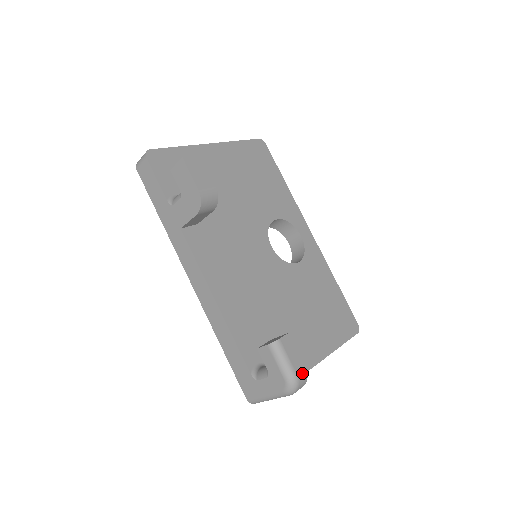
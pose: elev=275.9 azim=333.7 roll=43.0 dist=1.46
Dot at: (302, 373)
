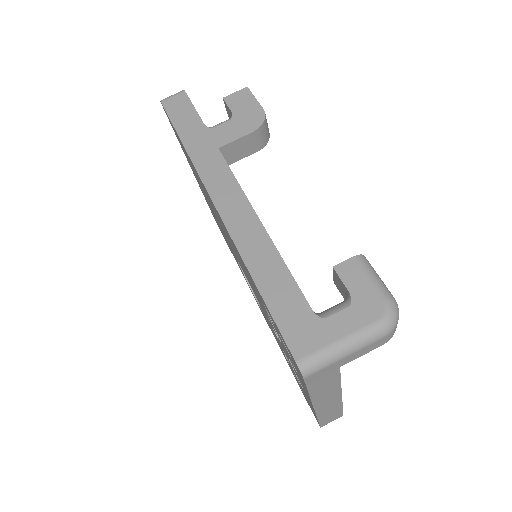
Dot at: occluded
